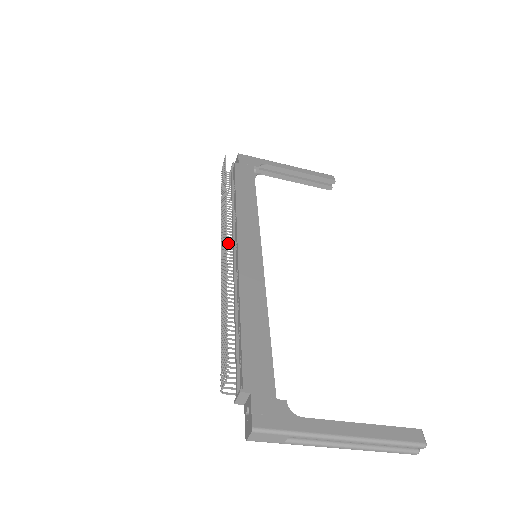
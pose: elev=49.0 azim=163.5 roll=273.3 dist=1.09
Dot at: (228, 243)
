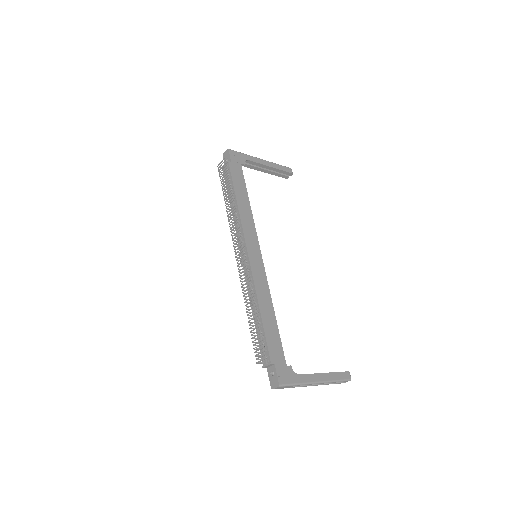
Dot at: (236, 244)
